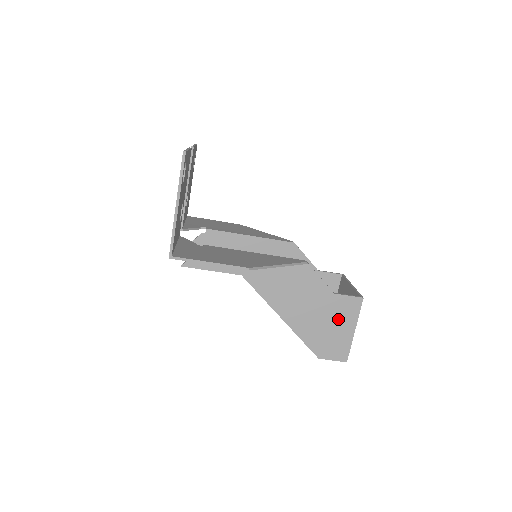
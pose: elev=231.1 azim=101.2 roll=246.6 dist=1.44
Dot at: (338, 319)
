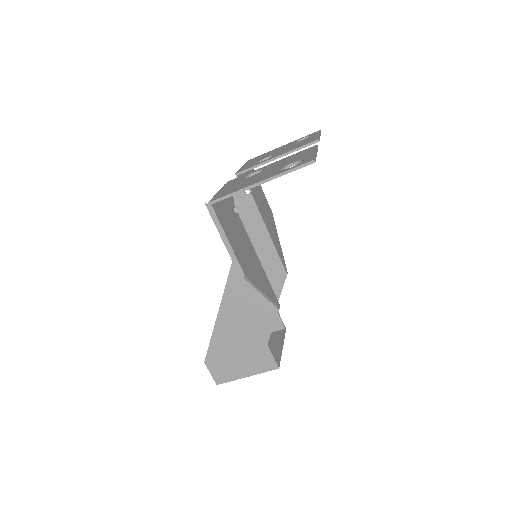
Dot at: (248, 359)
